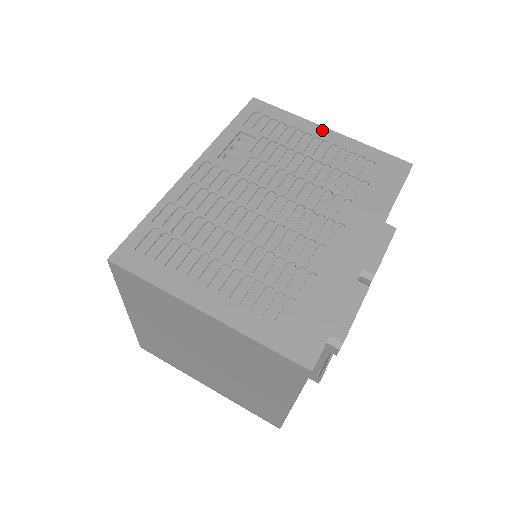
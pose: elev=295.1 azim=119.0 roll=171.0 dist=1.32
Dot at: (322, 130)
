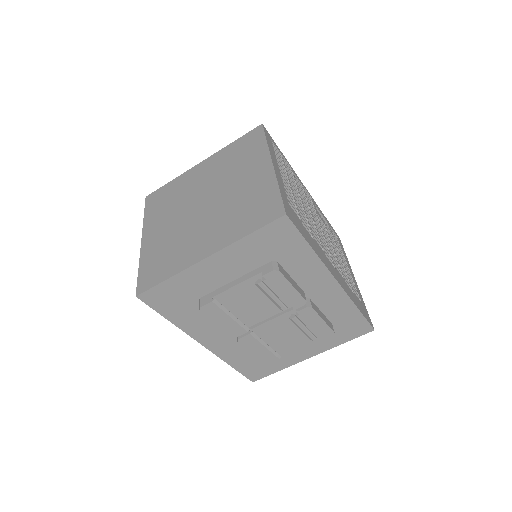
Dot at: (353, 274)
